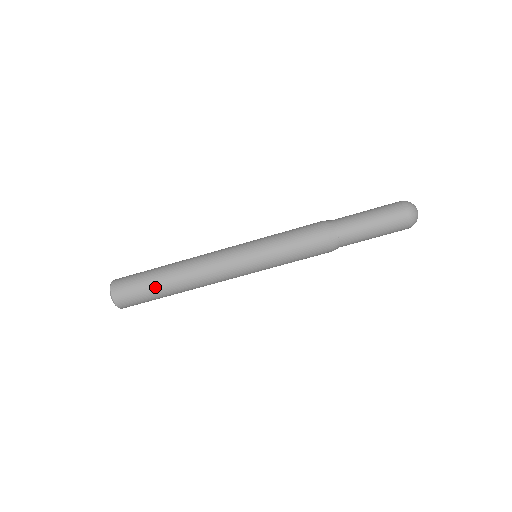
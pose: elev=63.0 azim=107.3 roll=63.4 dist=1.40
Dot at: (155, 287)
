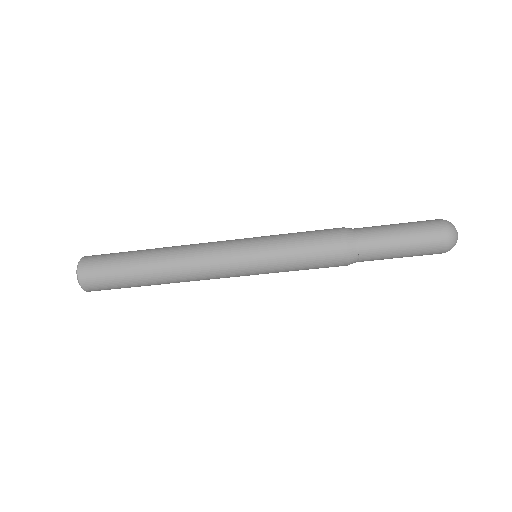
Dot at: occluded
